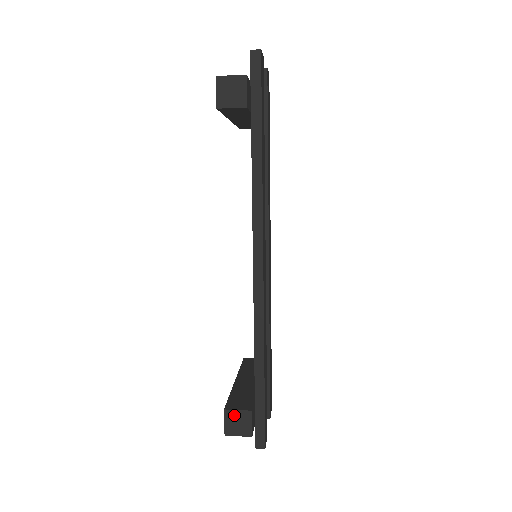
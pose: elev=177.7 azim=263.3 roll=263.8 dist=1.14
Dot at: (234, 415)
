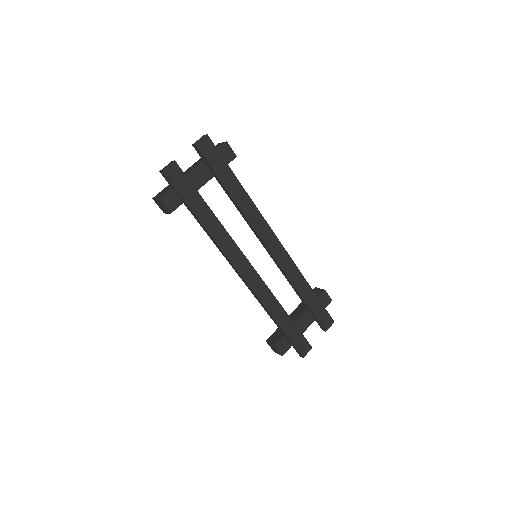
Dot at: (270, 345)
